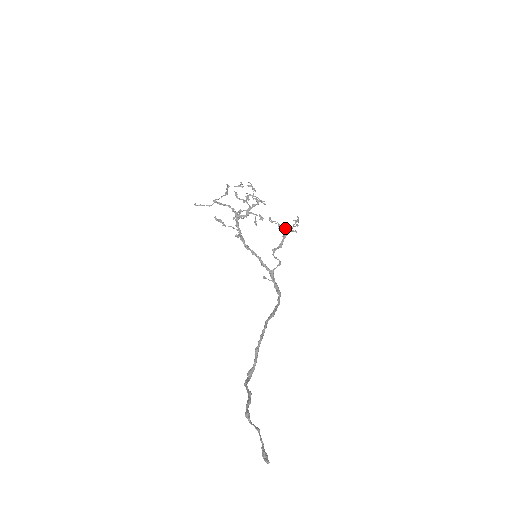
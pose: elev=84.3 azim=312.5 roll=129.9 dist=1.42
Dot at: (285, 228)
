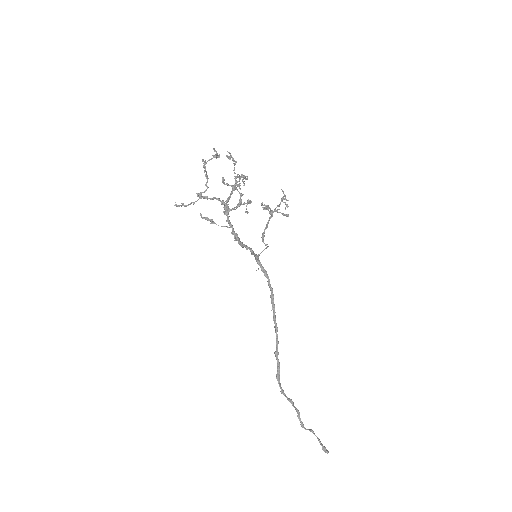
Dot at: (275, 211)
